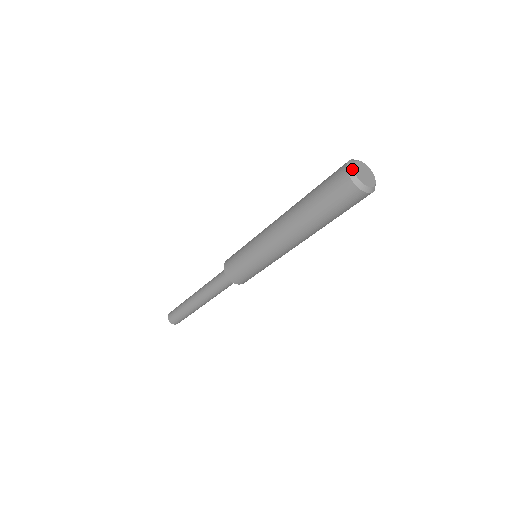
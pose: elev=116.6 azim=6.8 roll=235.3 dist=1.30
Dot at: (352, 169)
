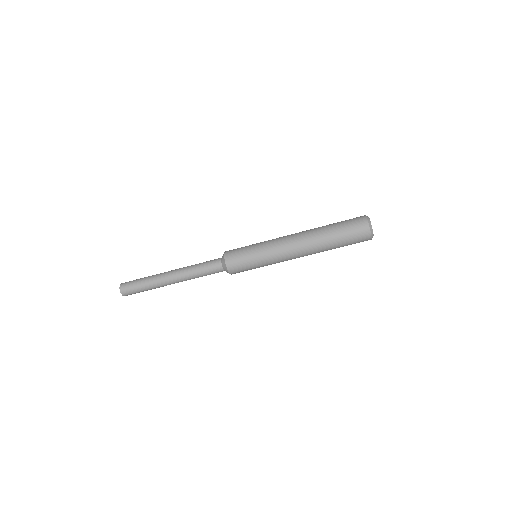
Dot at: (368, 217)
